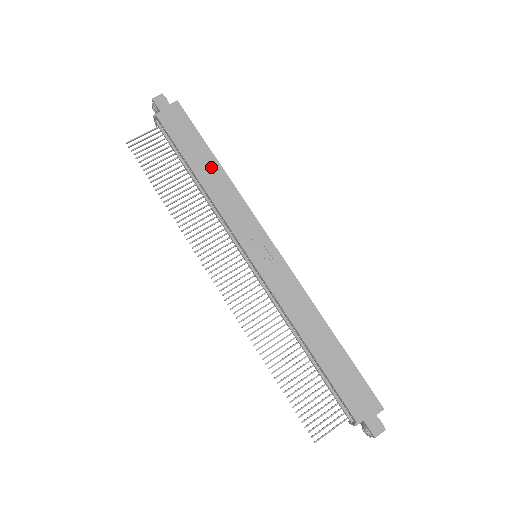
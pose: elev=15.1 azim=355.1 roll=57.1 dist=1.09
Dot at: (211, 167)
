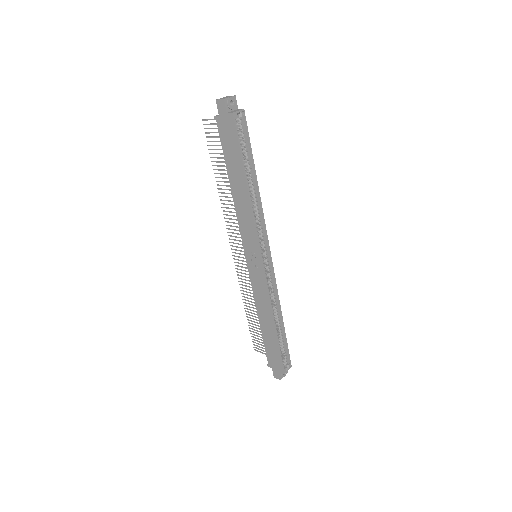
Dot at: (241, 186)
